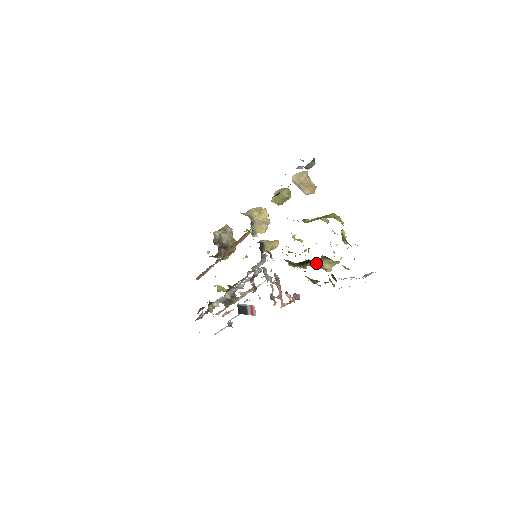
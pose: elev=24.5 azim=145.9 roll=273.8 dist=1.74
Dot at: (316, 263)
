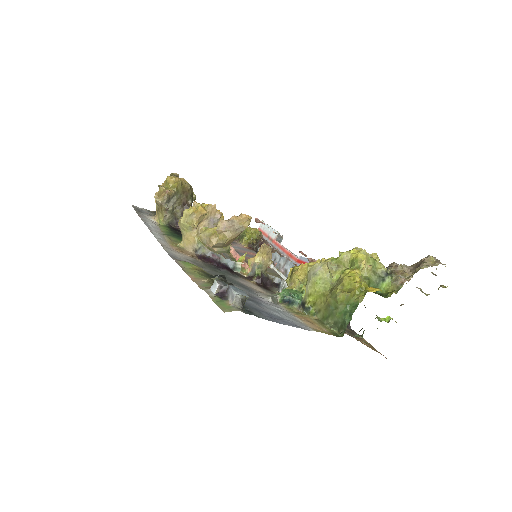
Dot at: occluded
